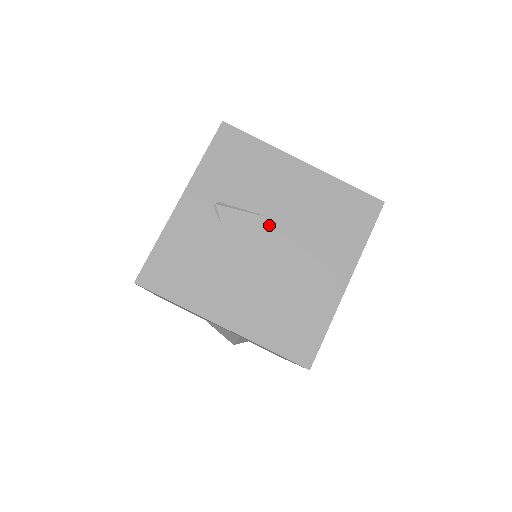
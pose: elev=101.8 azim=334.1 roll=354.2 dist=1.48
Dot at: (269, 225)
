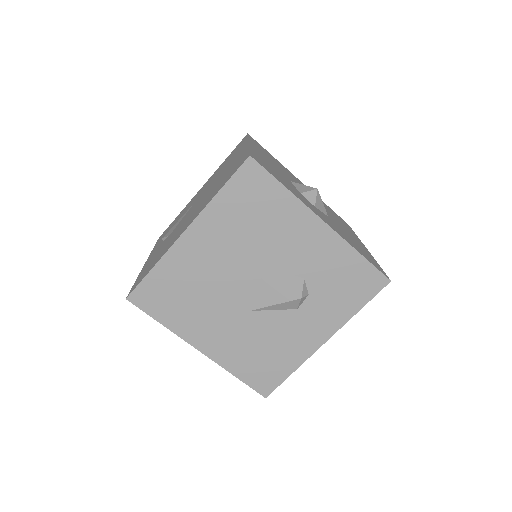
Dot at: occluded
